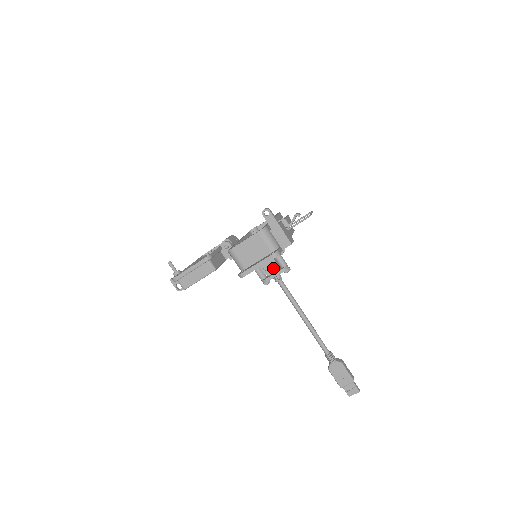
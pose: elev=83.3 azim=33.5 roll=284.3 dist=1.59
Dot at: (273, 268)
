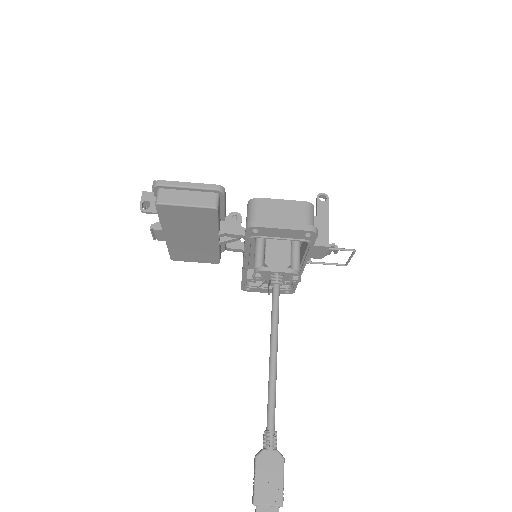
Dot at: (283, 262)
